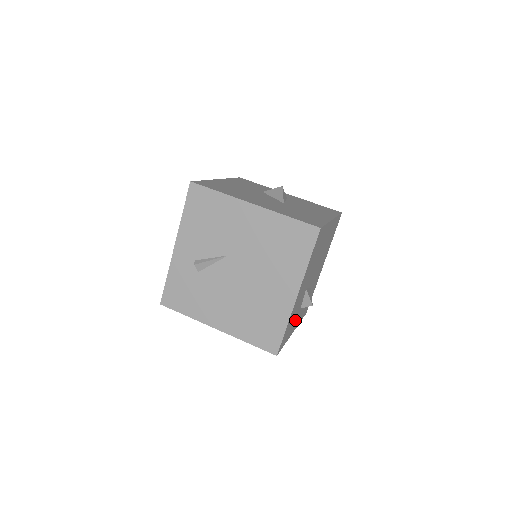
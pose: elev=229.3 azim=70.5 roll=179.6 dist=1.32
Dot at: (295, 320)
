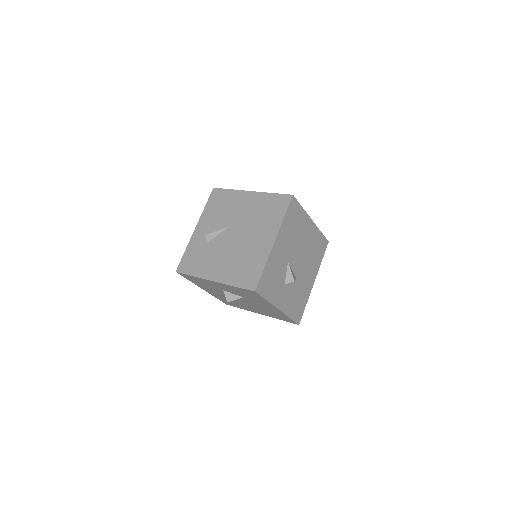
Dot at: (279, 290)
